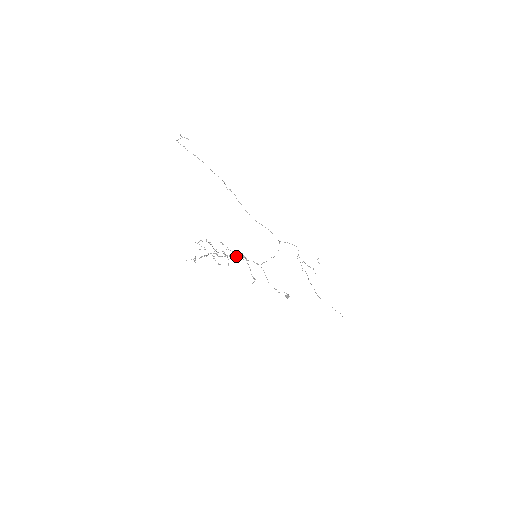
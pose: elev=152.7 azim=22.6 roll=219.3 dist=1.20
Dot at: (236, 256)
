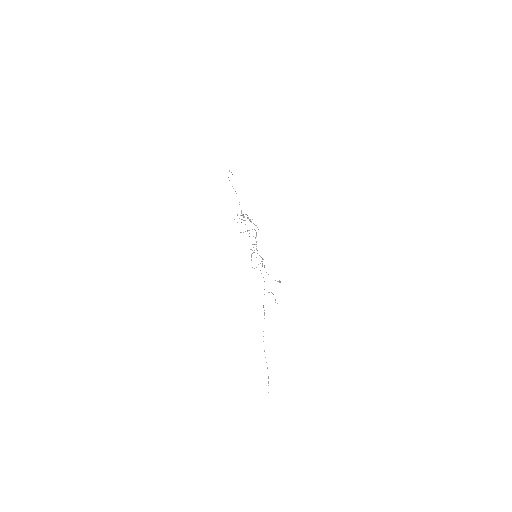
Dot at: (255, 237)
